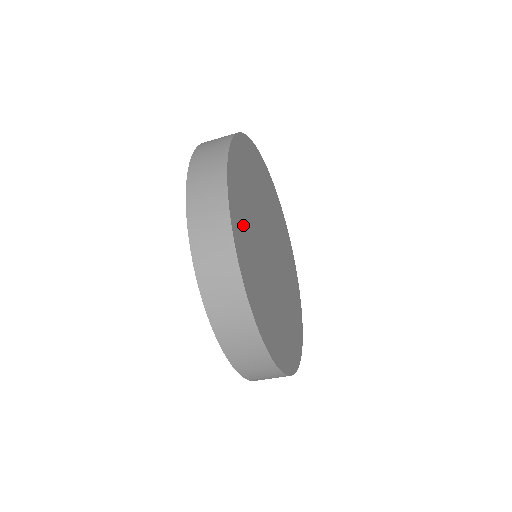
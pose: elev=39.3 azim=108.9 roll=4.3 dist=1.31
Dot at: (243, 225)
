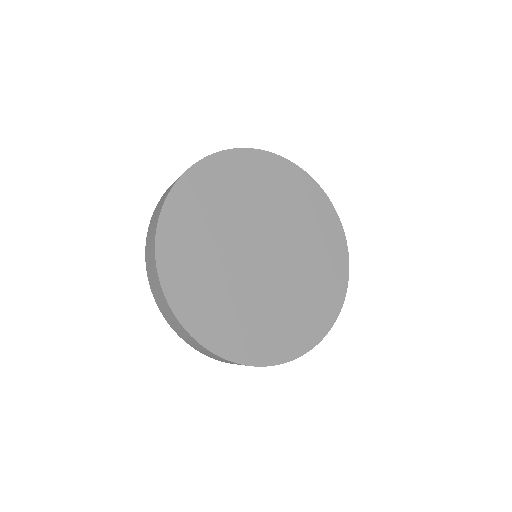
Dot at: (186, 245)
